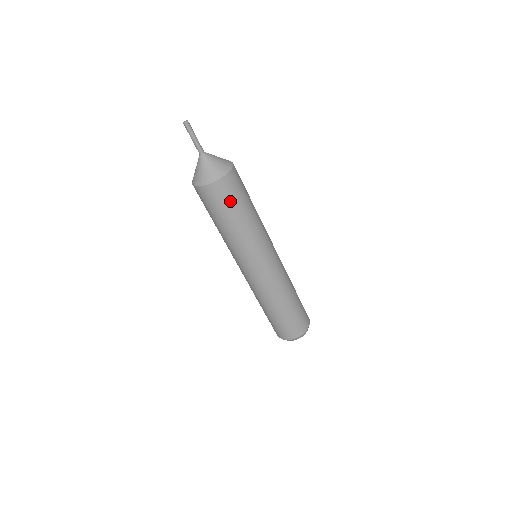
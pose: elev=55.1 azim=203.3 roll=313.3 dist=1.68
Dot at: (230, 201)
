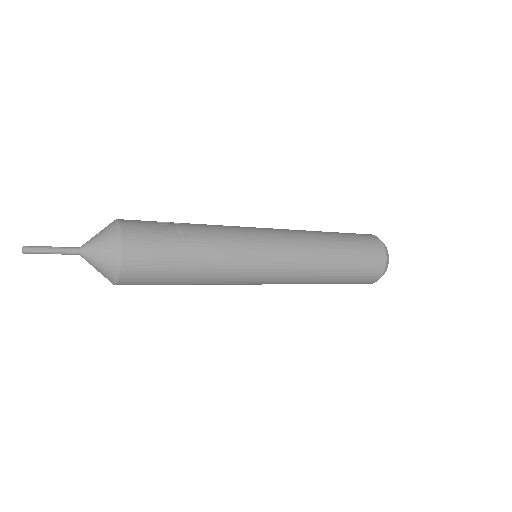
Dot at: (155, 281)
